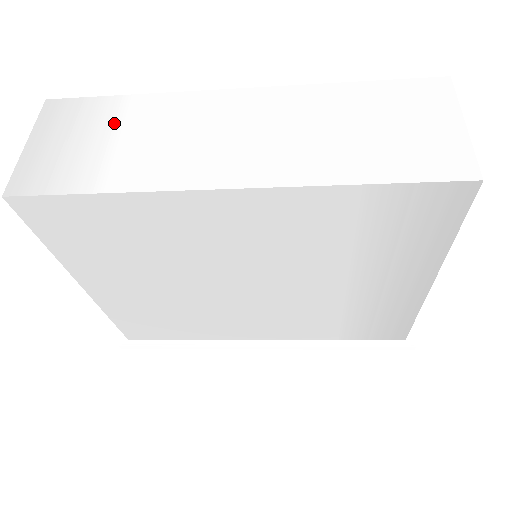
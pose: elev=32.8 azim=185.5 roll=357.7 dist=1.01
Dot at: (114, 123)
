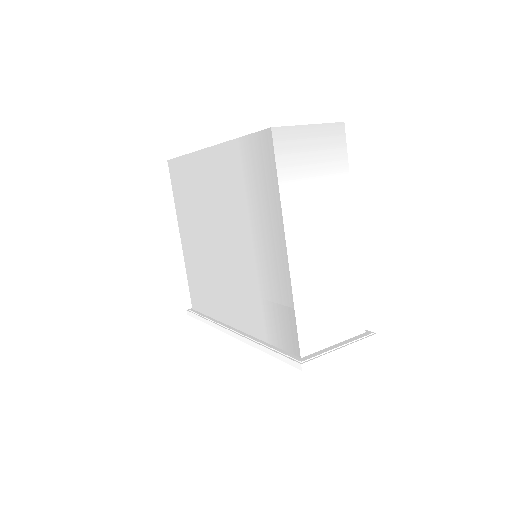
Dot at: occluded
